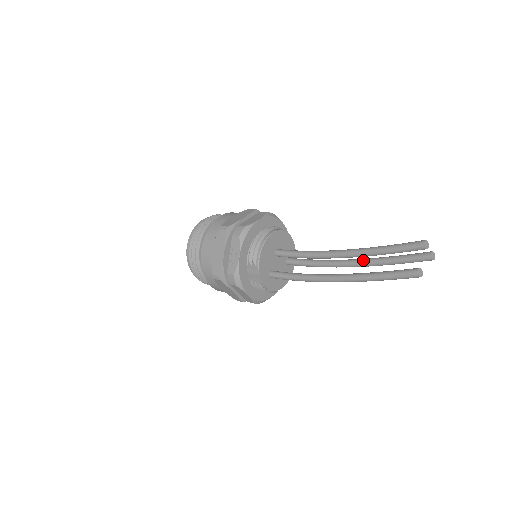
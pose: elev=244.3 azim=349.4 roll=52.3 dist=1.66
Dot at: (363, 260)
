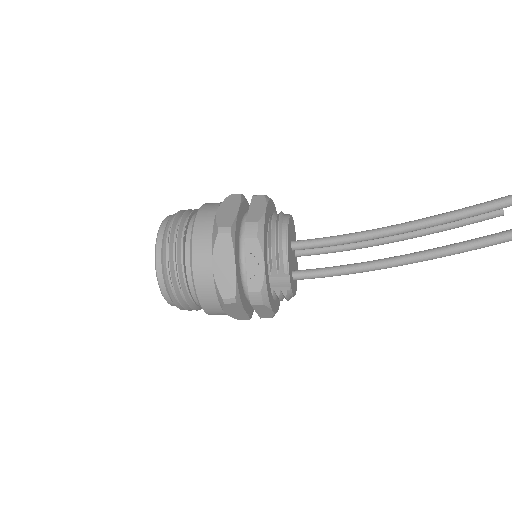
Dot at: occluded
